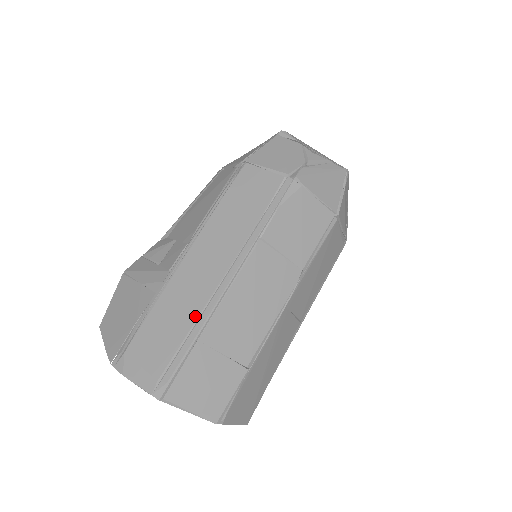
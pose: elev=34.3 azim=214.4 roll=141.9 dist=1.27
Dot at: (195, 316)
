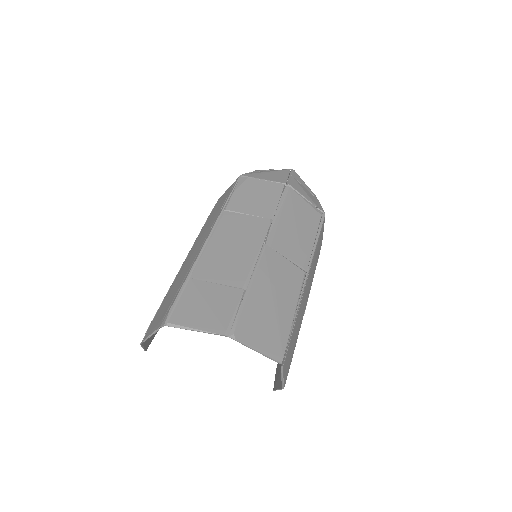
Dot at: (188, 270)
